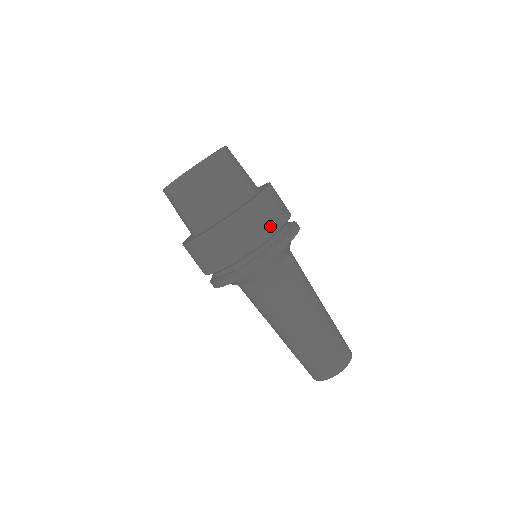
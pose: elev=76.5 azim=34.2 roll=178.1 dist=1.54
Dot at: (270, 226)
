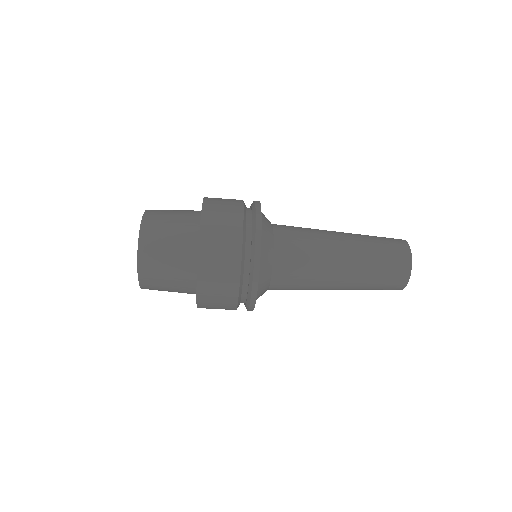
Dot at: (234, 228)
